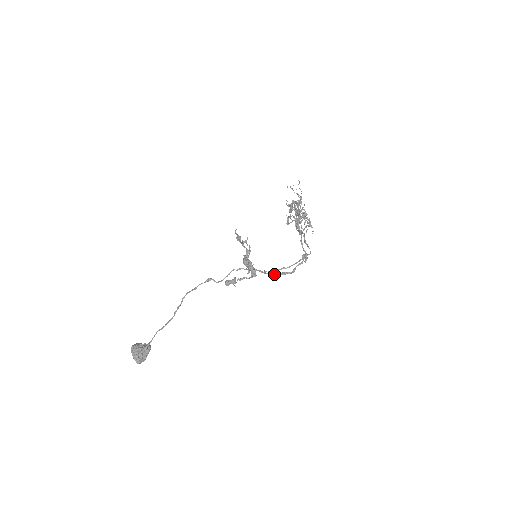
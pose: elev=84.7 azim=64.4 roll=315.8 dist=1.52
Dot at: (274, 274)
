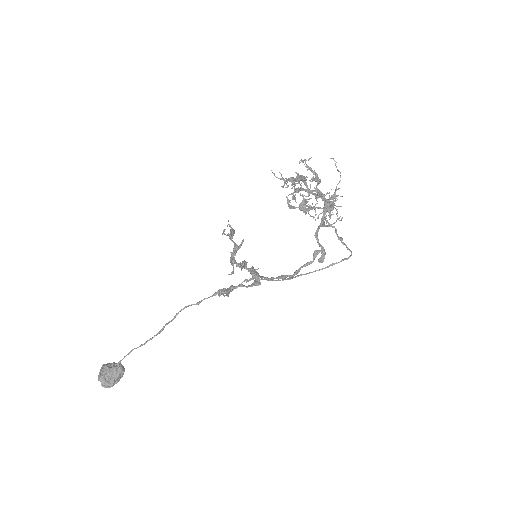
Dot at: (270, 278)
